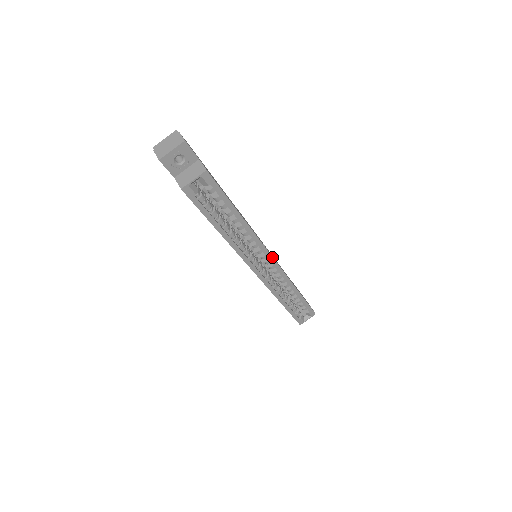
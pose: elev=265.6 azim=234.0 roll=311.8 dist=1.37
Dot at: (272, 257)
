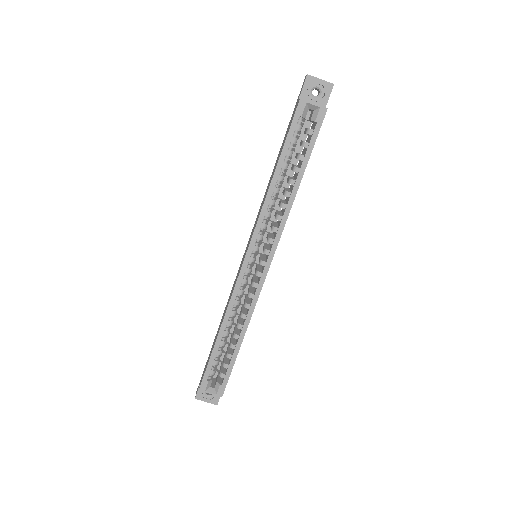
Dot at: (272, 259)
